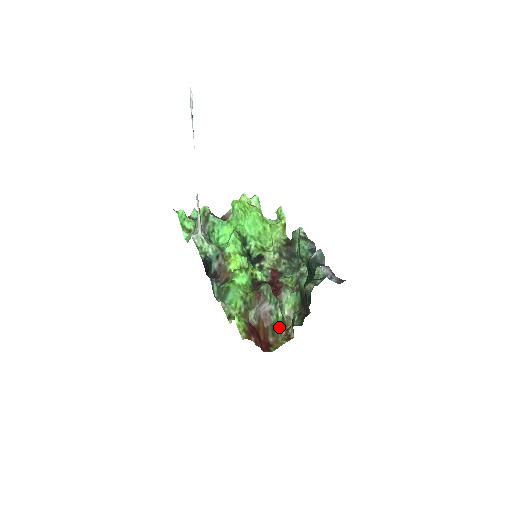
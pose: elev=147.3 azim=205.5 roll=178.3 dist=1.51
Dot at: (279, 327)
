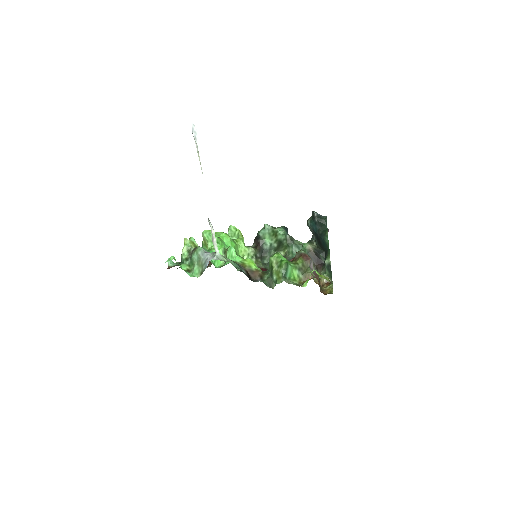
Dot at: occluded
